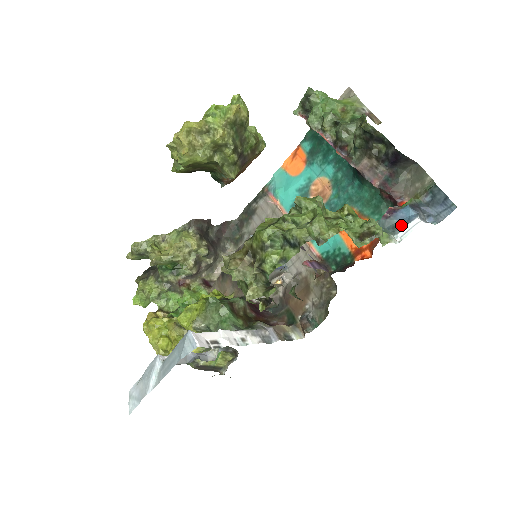
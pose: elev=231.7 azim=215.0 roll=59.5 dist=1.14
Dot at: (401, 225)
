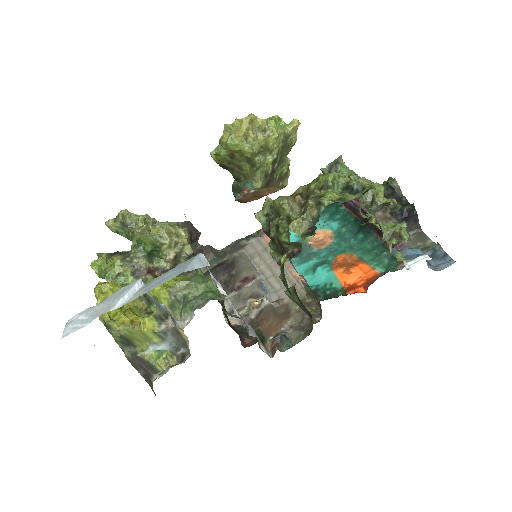
Dot at: (410, 257)
